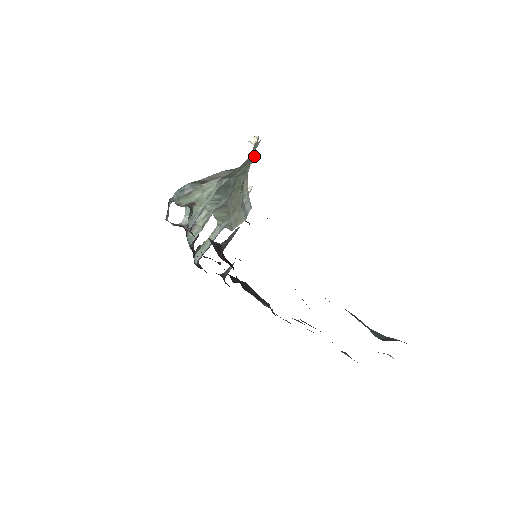
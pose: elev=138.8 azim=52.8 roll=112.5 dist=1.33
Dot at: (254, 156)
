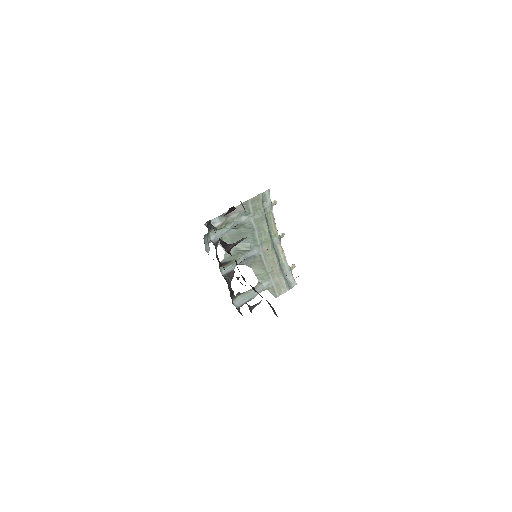
Dot at: (261, 196)
